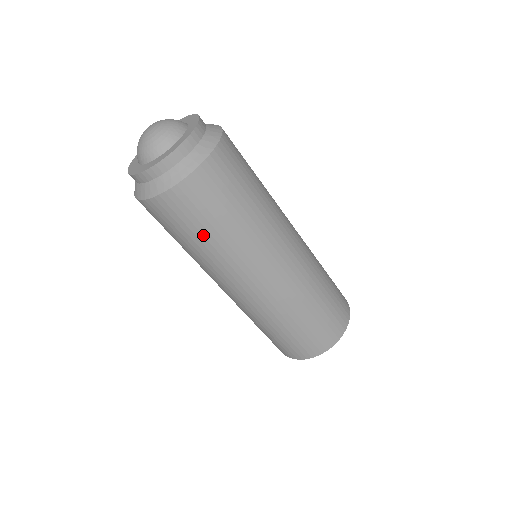
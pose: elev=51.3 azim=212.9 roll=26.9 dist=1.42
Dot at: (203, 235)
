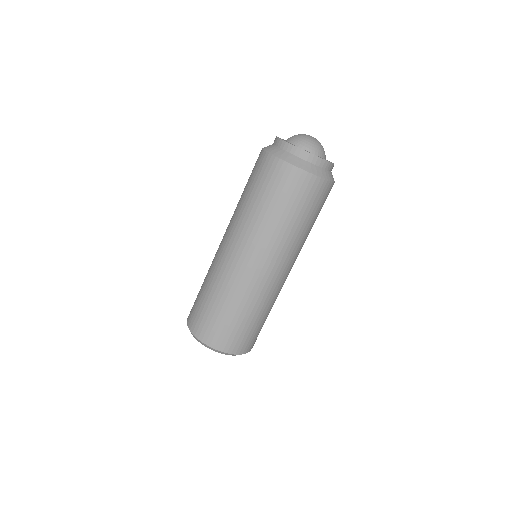
Dot at: (270, 204)
